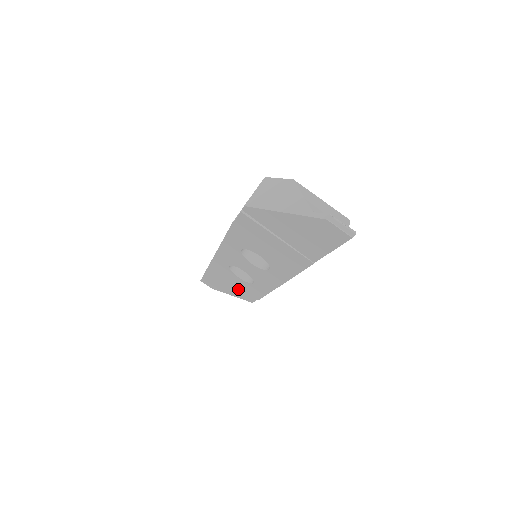
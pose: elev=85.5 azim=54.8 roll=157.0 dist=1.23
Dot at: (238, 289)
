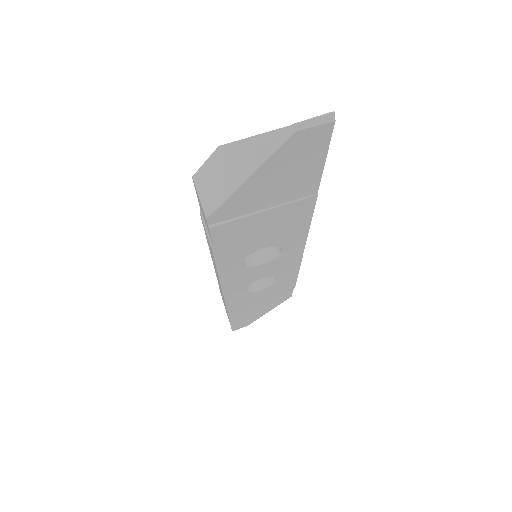
Dot at: (269, 300)
